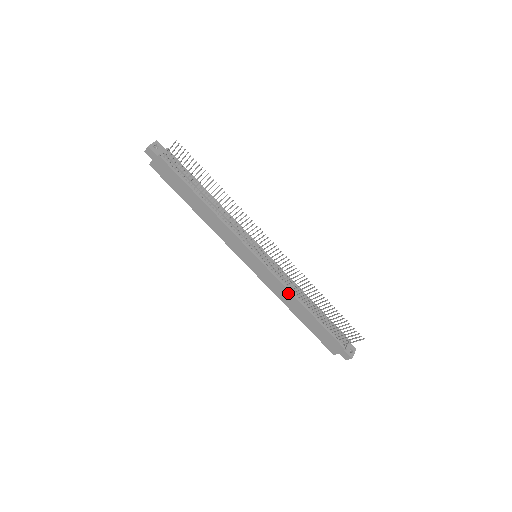
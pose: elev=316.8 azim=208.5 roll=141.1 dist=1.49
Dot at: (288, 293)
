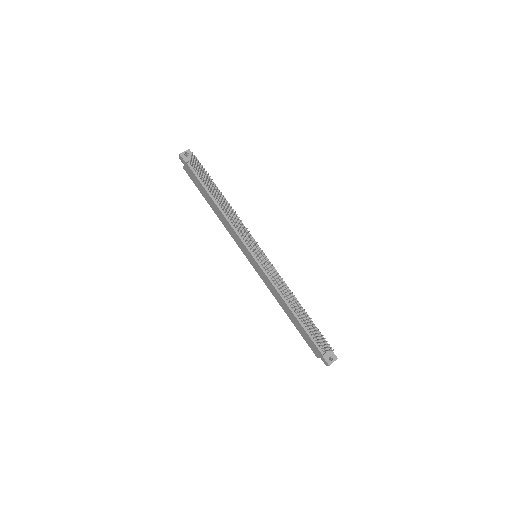
Dot at: (278, 293)
